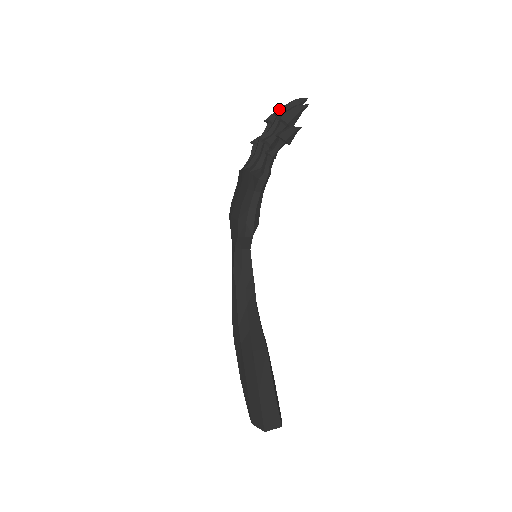
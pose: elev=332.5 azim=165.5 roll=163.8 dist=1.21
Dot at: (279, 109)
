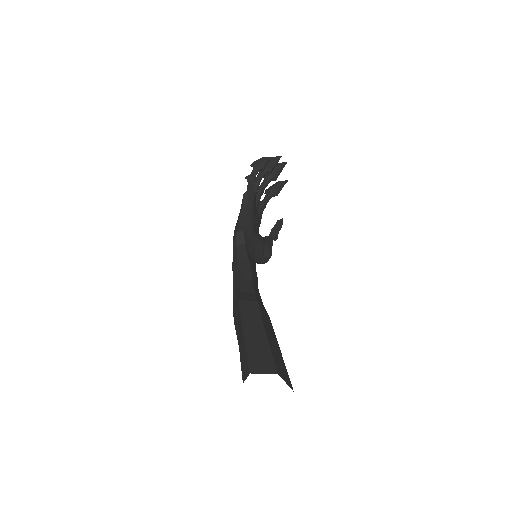
Dot at: occluded
